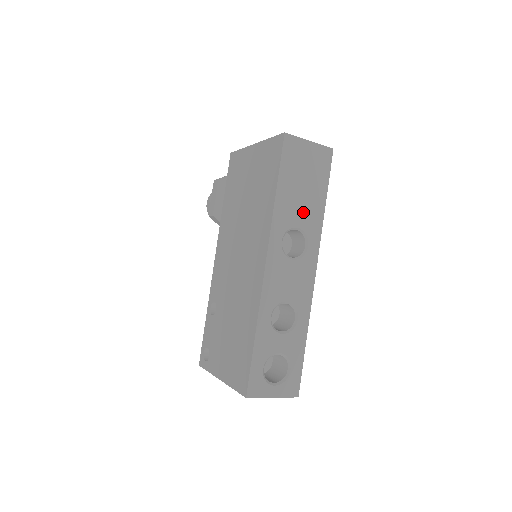
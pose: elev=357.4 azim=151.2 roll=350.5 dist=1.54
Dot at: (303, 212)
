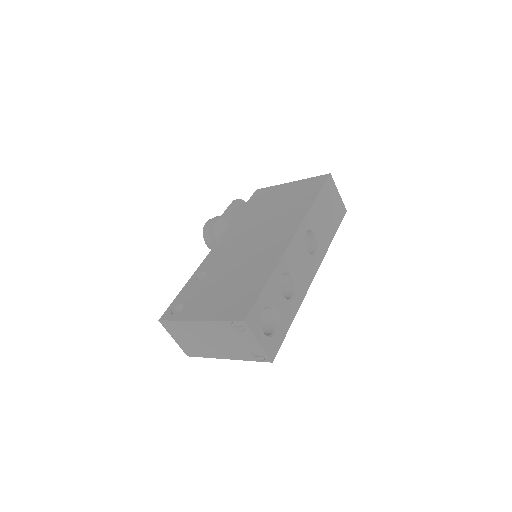
Dot at: (323, 228)
